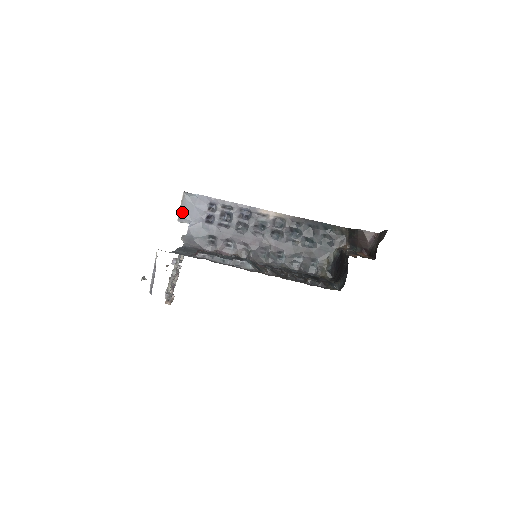
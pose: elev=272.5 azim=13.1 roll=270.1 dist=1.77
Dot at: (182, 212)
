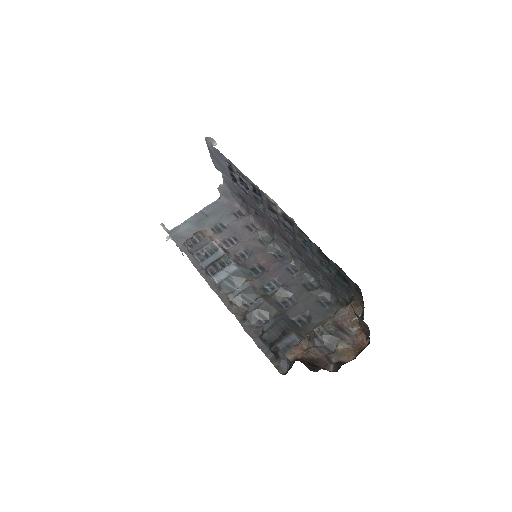
Dot at: (213, 159)
